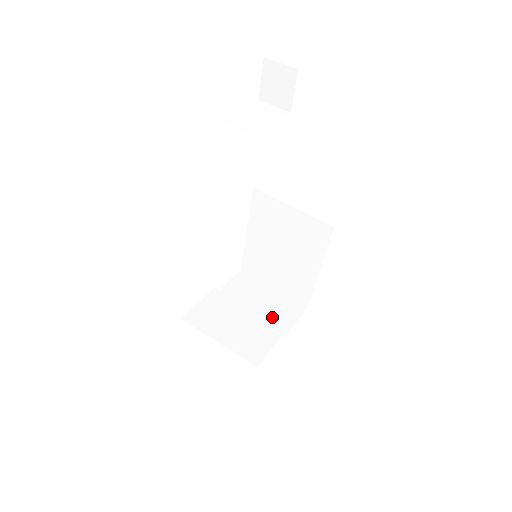
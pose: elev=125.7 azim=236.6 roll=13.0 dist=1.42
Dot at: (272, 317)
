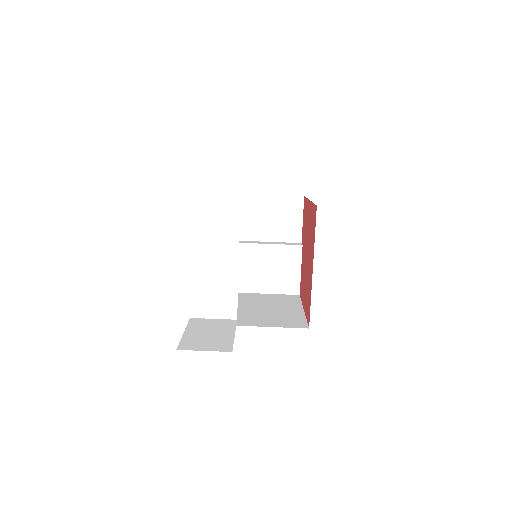
Dot at: (280, 230)
